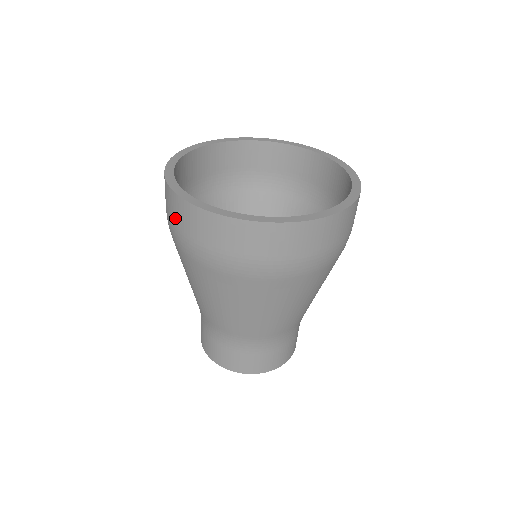
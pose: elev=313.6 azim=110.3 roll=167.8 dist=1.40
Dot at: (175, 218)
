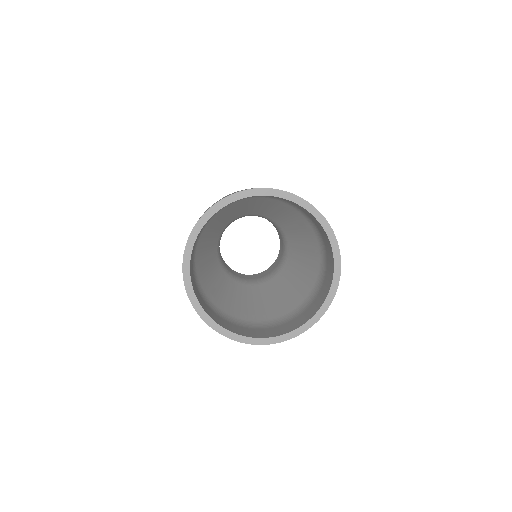
Dot at: occluded
